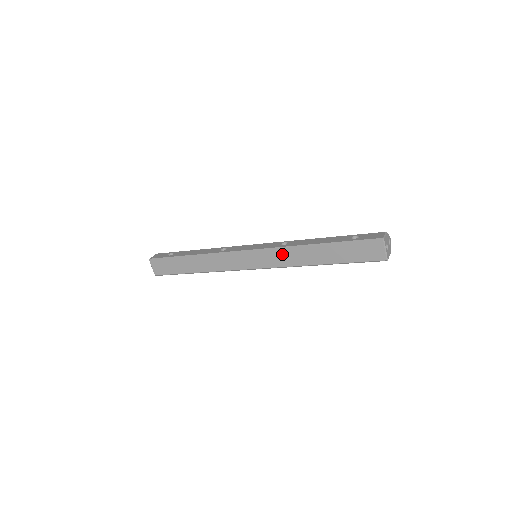
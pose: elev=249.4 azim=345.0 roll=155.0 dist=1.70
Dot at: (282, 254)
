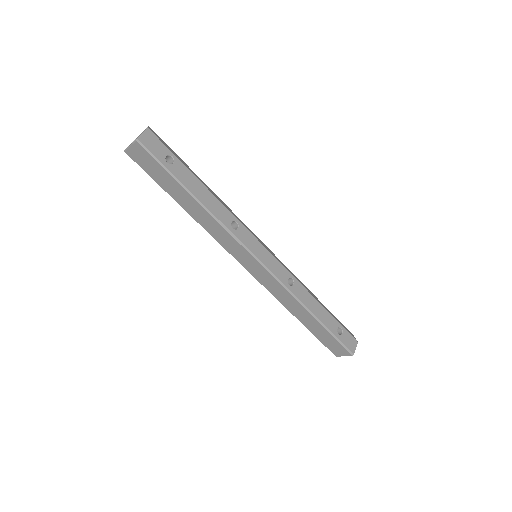
Dot at: (281, 290)
